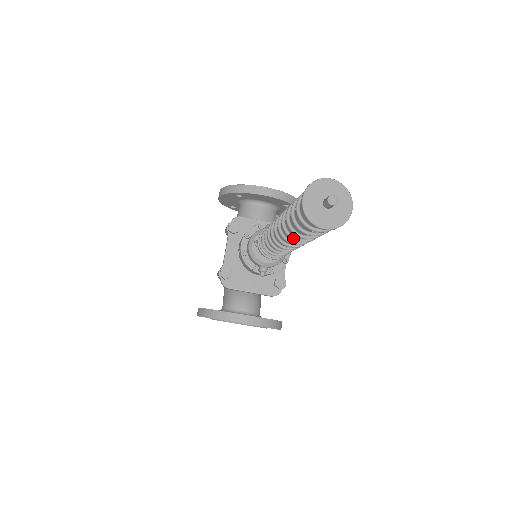
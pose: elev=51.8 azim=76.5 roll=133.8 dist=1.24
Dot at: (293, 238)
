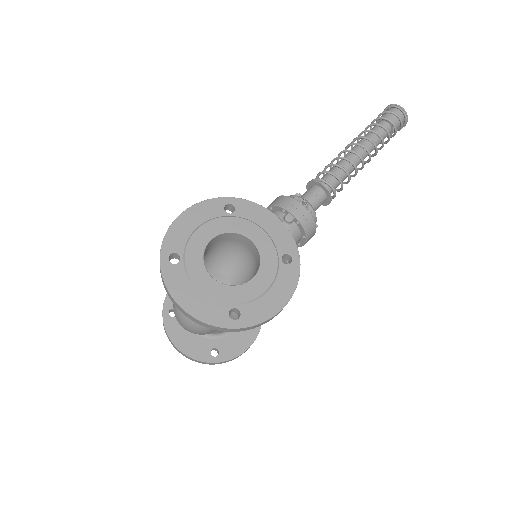
Dot at: (372, 130)
